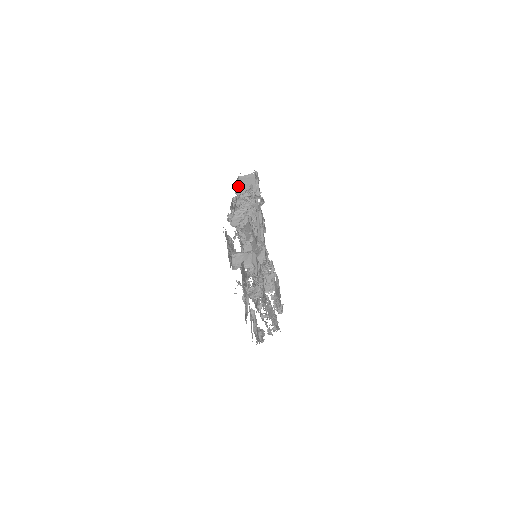
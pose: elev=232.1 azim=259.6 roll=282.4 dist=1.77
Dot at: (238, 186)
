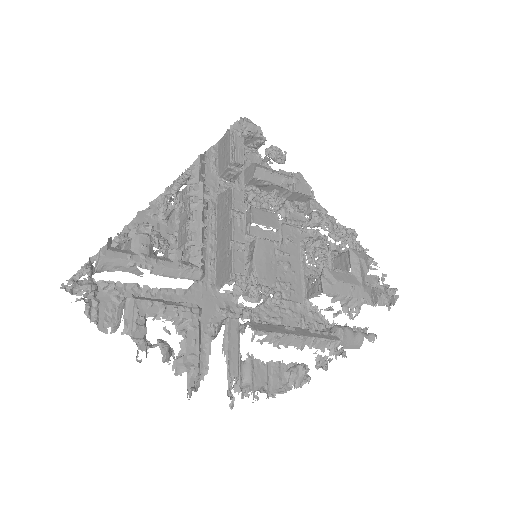
Dot at: (211, 160)
